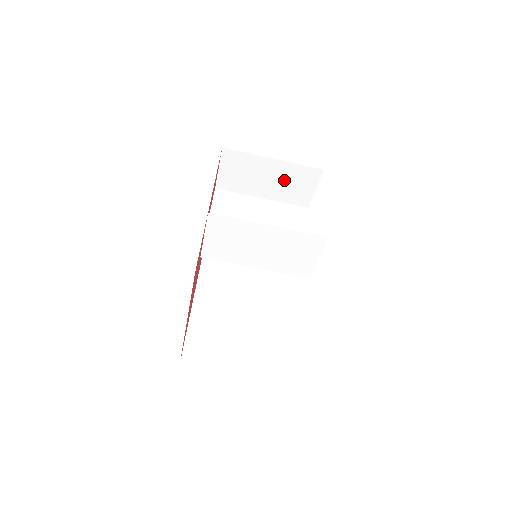
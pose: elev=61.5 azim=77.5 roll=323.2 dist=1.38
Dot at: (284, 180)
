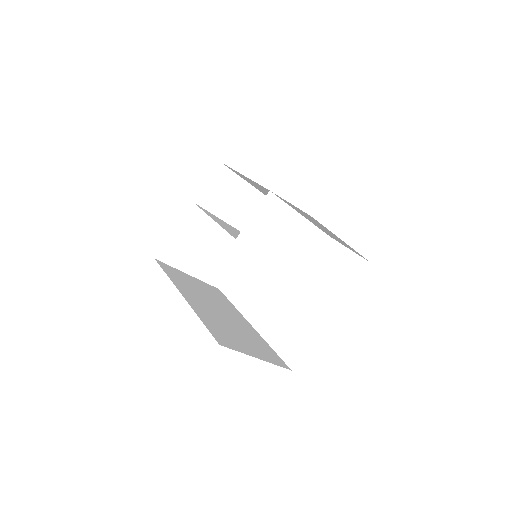
Dot at: (249, 208)
